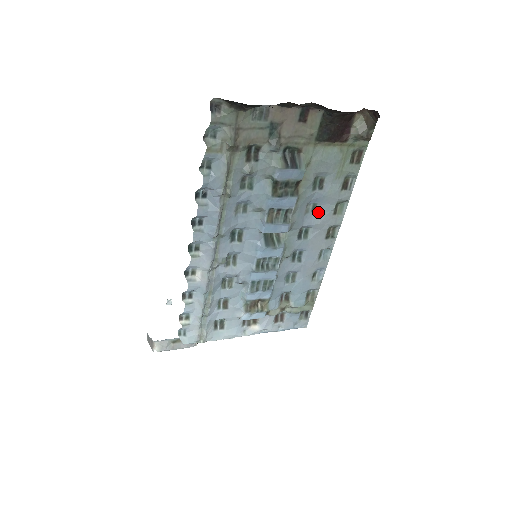
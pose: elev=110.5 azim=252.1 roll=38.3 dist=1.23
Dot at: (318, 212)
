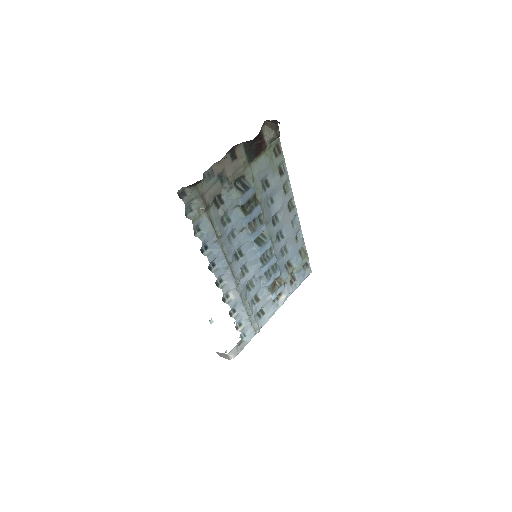
Dot at: (276, 201)
